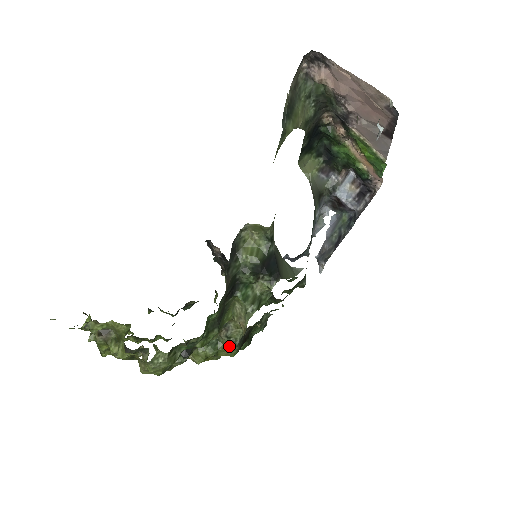
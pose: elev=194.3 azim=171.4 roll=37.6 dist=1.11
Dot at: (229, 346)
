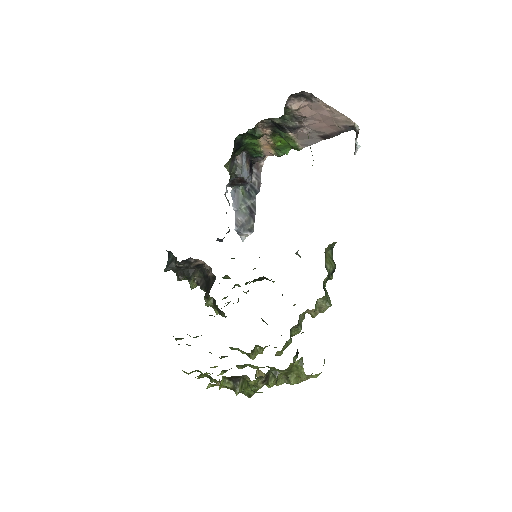
Dot at: (299, 330)
